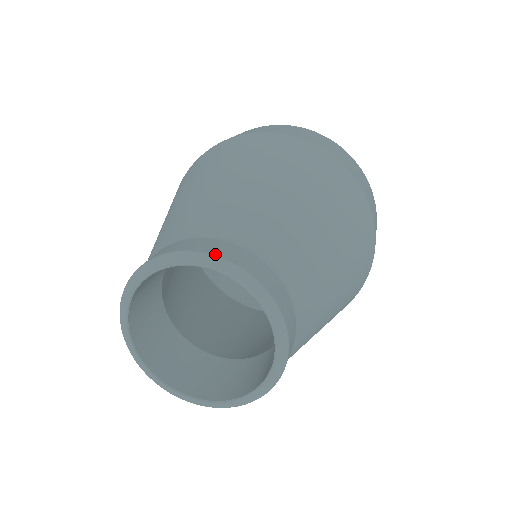
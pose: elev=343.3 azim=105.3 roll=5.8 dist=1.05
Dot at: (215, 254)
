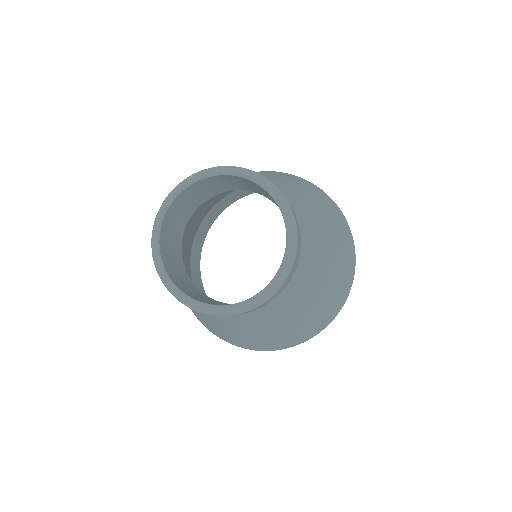
Dot at: (253, 171)
